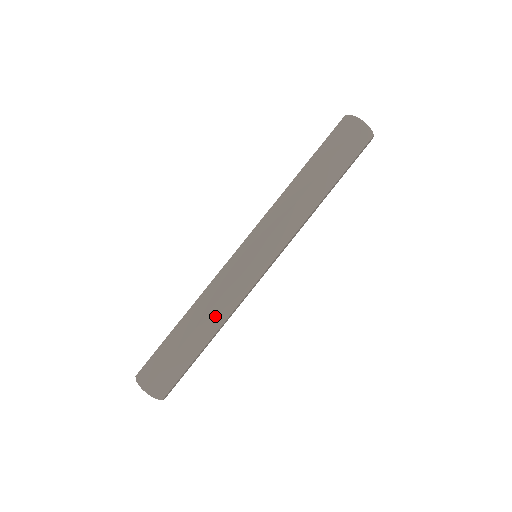
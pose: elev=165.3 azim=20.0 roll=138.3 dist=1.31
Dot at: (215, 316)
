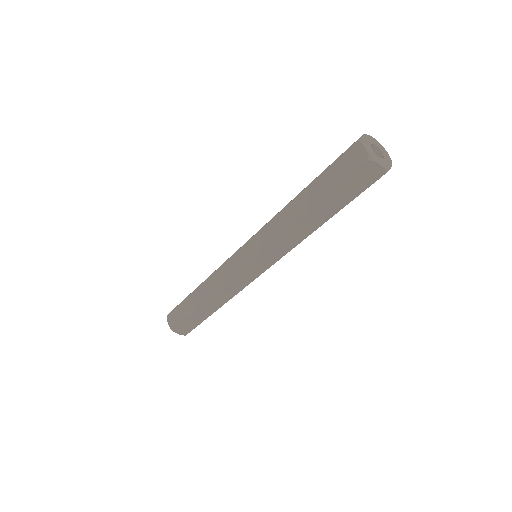
Dot at: (217, 299)
